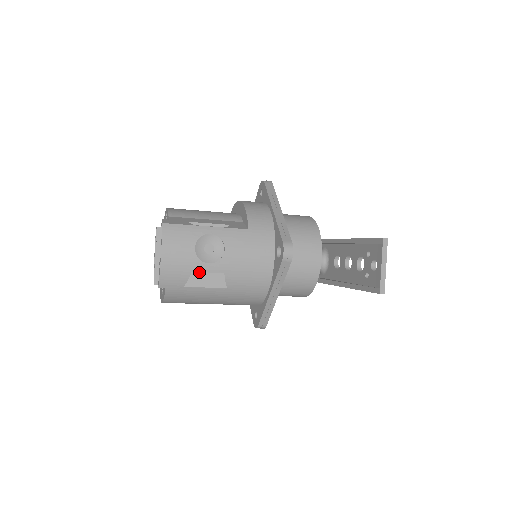
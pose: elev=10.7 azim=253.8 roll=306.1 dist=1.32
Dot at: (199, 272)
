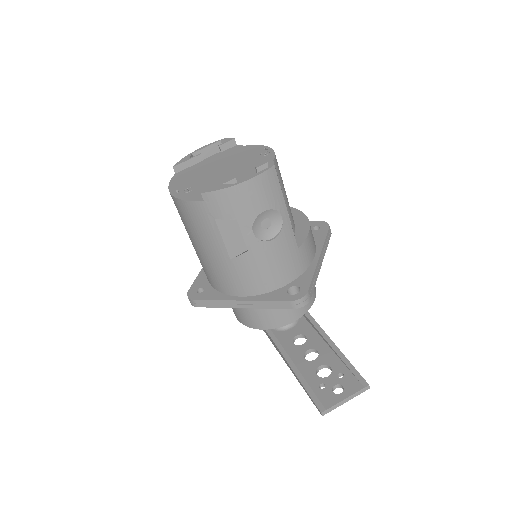
Dot at: (235, 224)
